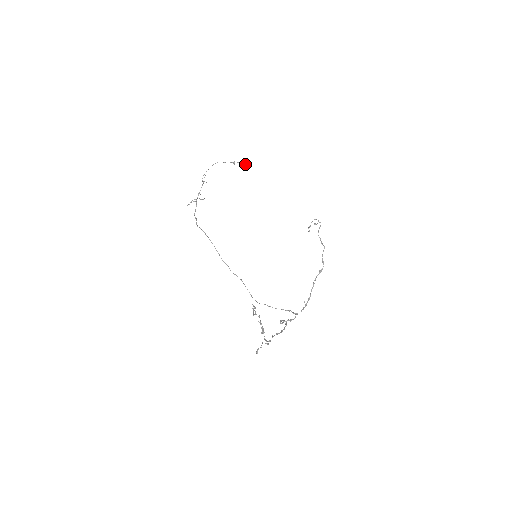
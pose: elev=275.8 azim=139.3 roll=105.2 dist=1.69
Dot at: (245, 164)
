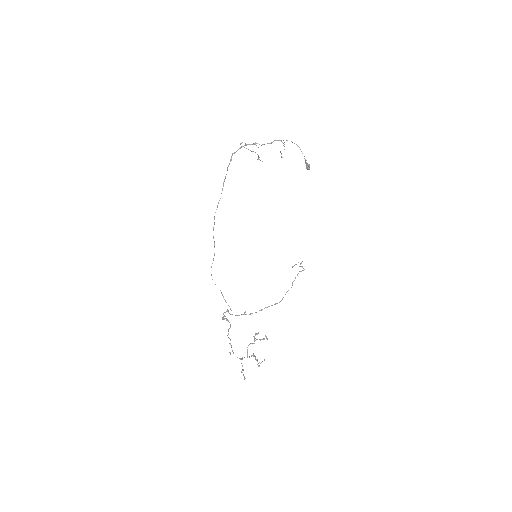
Dot at: (308, 169)
